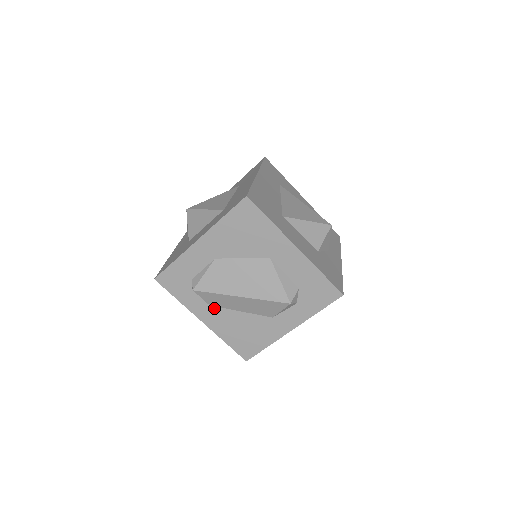
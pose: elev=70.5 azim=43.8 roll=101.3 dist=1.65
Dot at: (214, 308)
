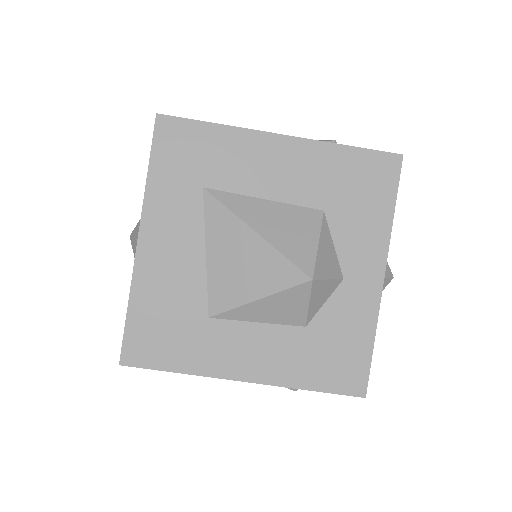
Dot at: occluded
